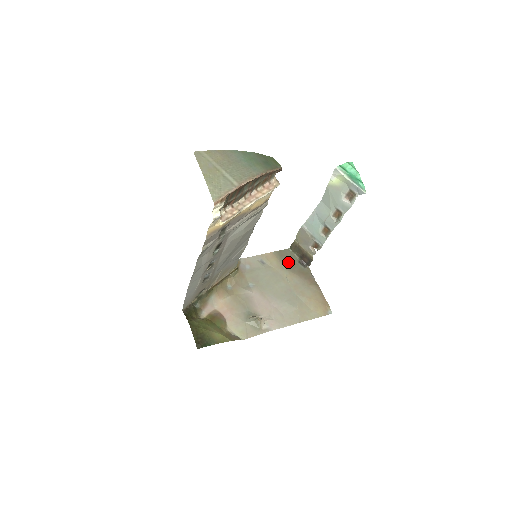
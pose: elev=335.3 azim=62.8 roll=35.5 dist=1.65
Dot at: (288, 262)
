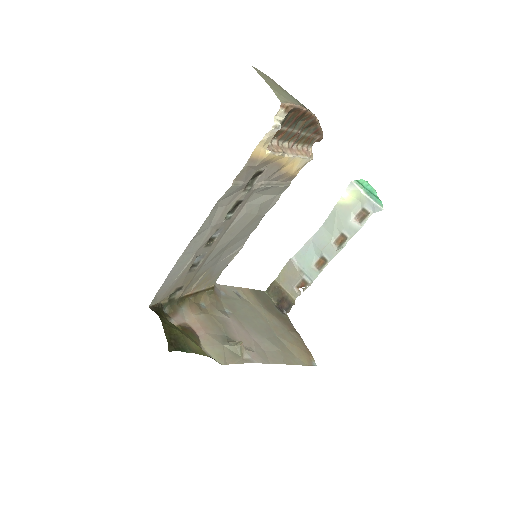
Dot at: (265, 302)
